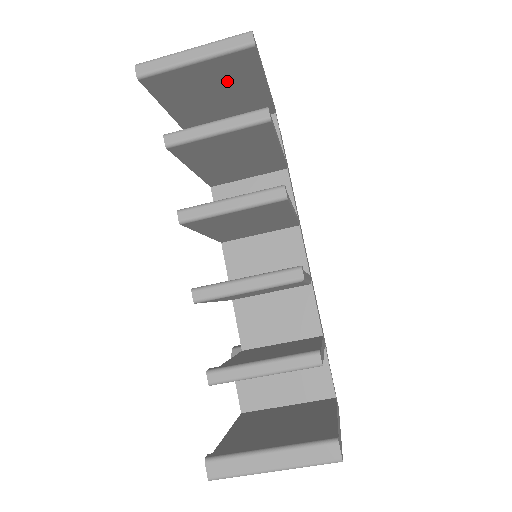
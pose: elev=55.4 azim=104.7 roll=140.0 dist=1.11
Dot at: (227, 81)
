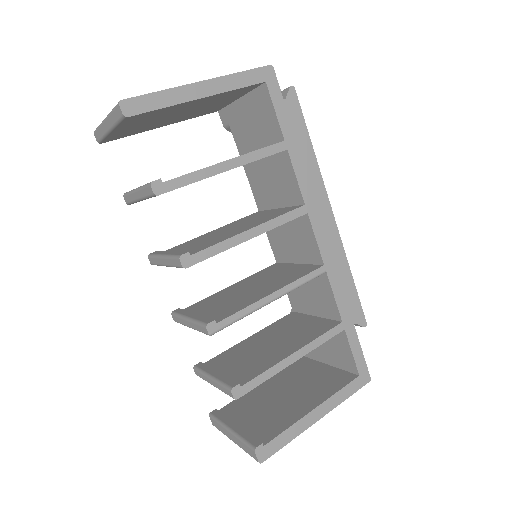
Dot at: (161, 115)
